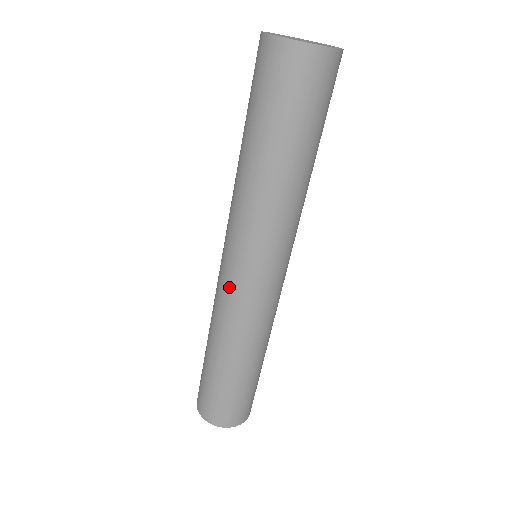
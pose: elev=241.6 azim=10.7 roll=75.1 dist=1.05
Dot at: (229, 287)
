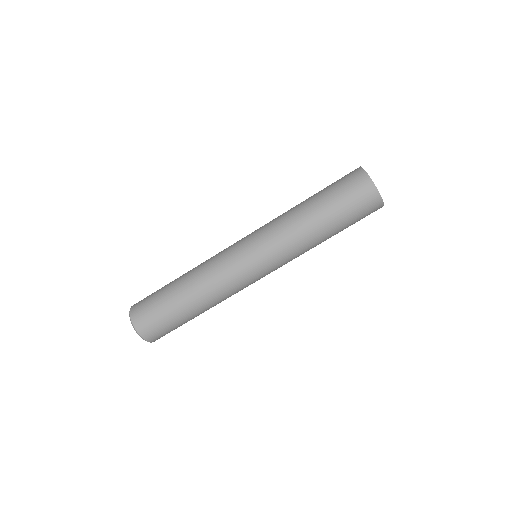
Dot at: (232, 255)
